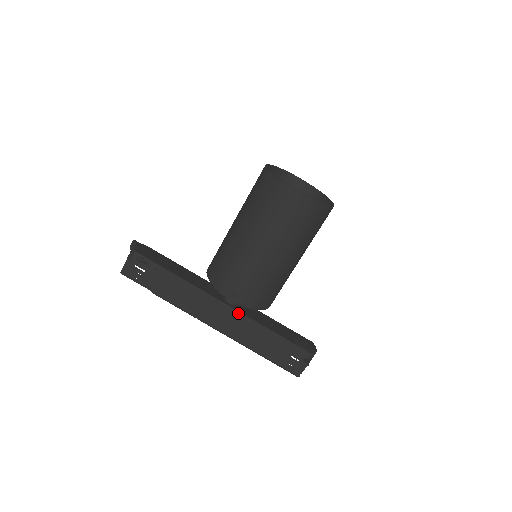
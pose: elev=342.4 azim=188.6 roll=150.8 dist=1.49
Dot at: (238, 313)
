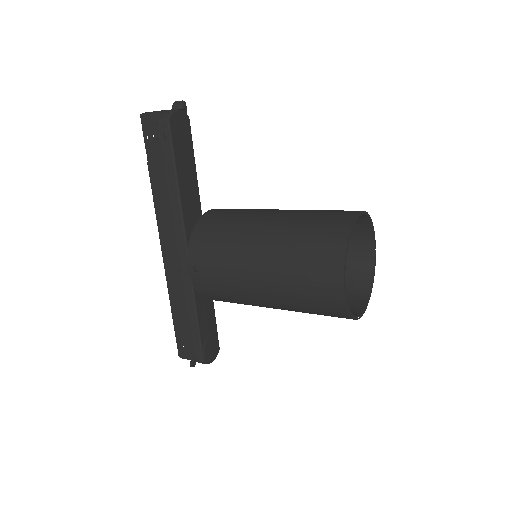
Dot at: occluded
